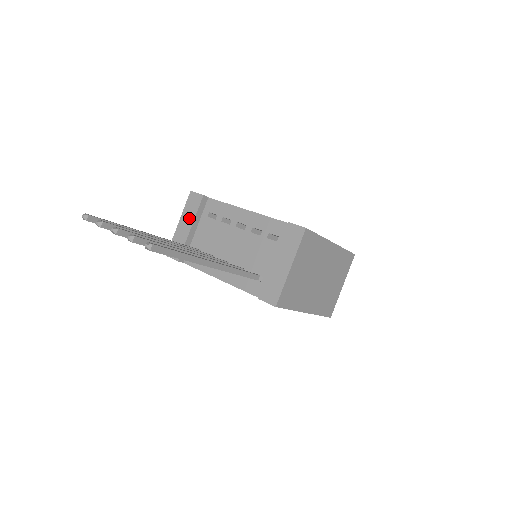
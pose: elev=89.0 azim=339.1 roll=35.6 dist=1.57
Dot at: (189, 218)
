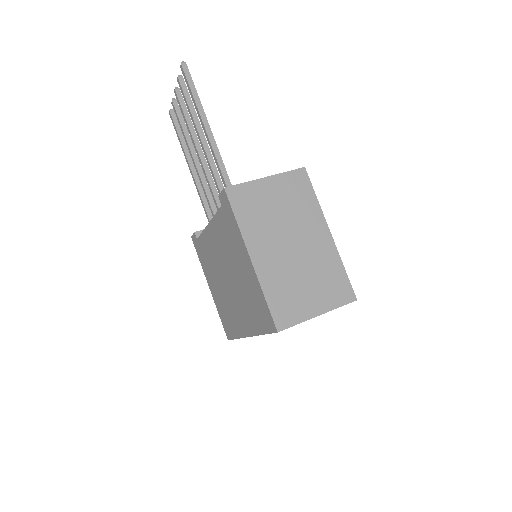
Dot at: occluded
